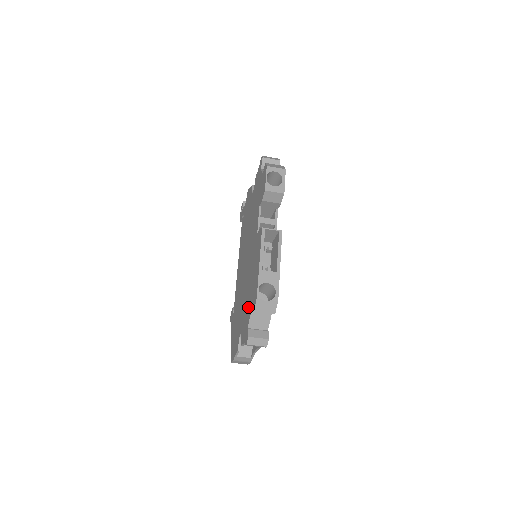
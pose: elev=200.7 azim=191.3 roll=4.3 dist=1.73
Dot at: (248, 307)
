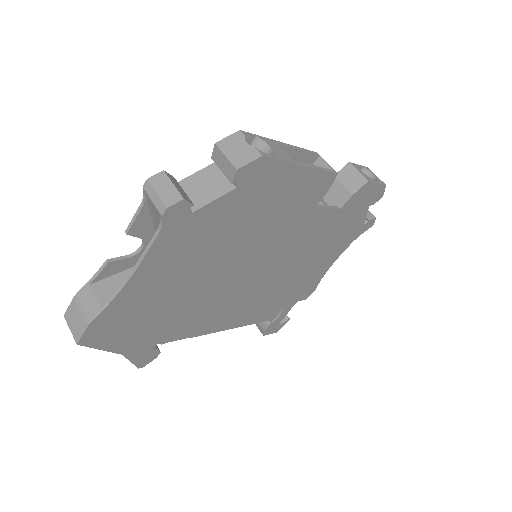
Dot at: occluded
